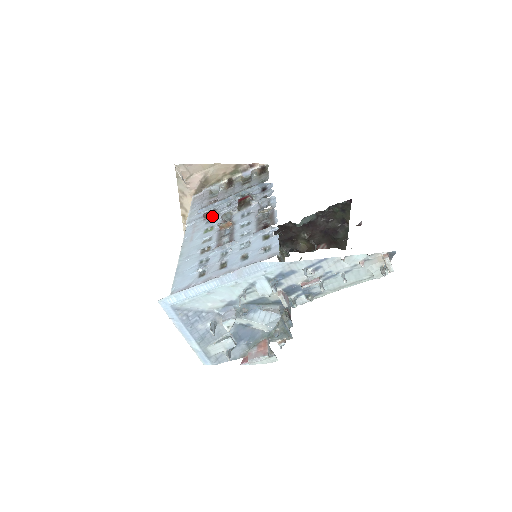
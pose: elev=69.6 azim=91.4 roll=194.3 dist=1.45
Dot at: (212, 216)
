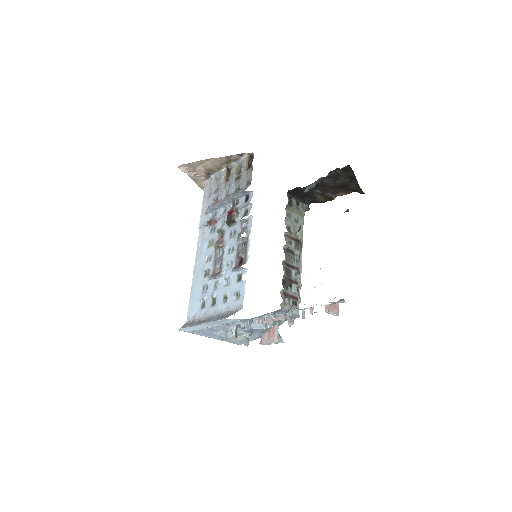
Dot at: (214, 224)
